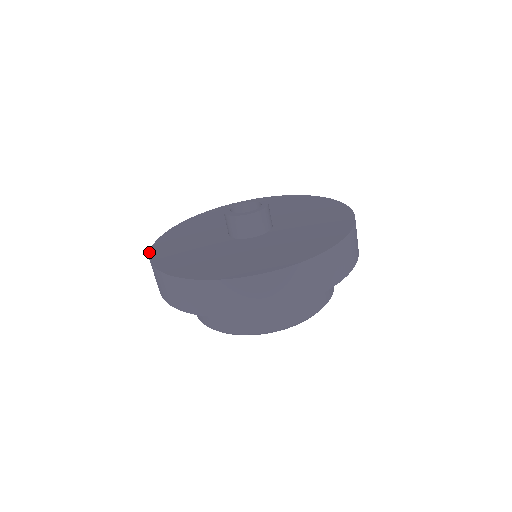
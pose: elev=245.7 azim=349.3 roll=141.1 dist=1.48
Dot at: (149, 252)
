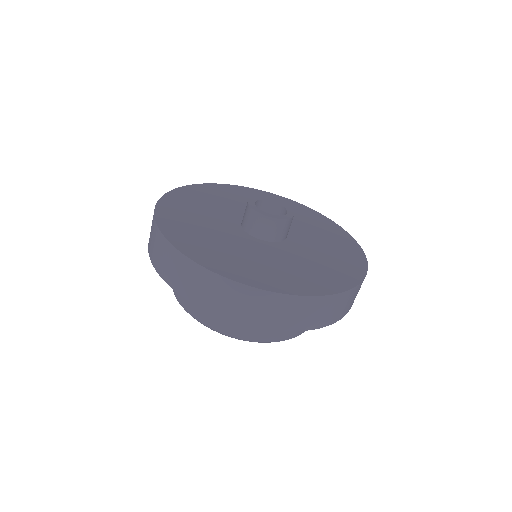
Dot at: (160, 229)
